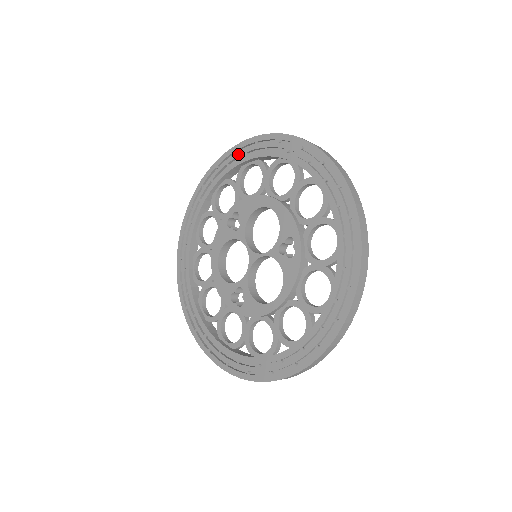
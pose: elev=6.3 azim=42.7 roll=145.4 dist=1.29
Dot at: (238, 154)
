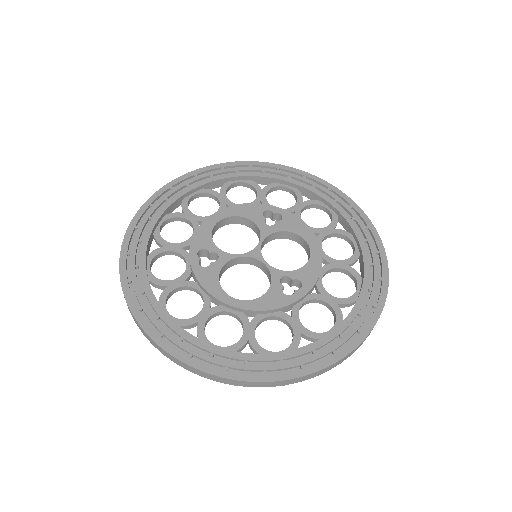
Dot at: (330, 193)
